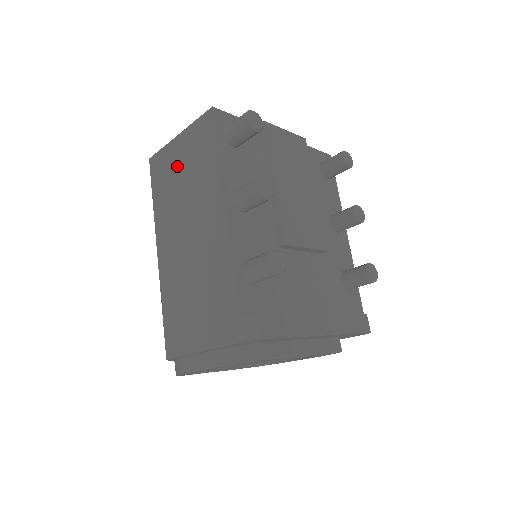
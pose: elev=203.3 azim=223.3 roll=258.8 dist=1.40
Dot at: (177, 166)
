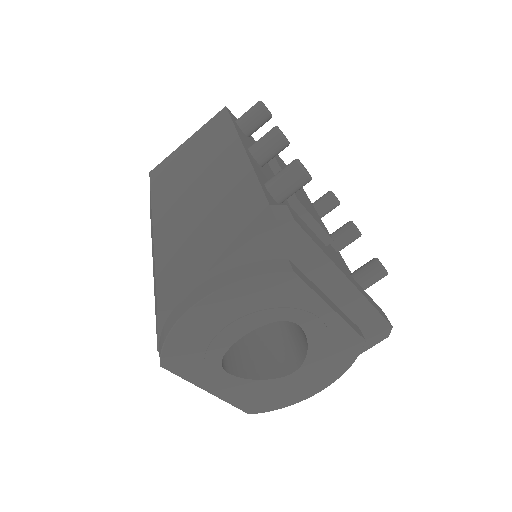
Dot at: (184, 157)
